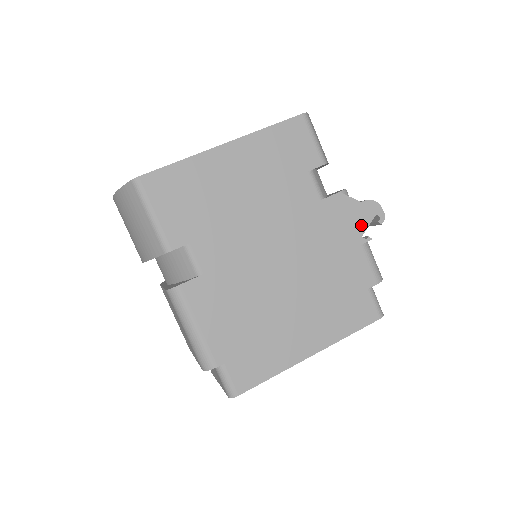
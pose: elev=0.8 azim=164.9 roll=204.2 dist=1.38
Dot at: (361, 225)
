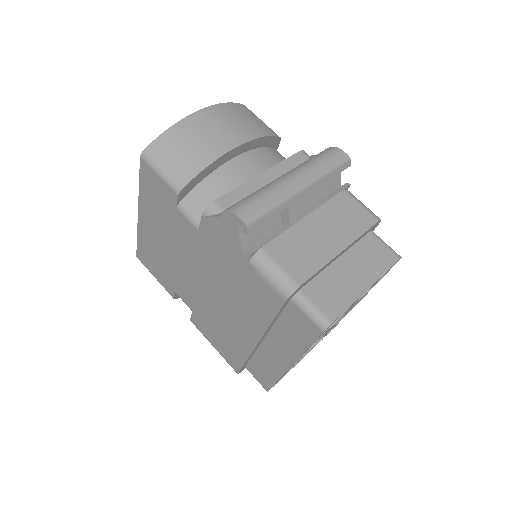
Dot at: (235, 242)
